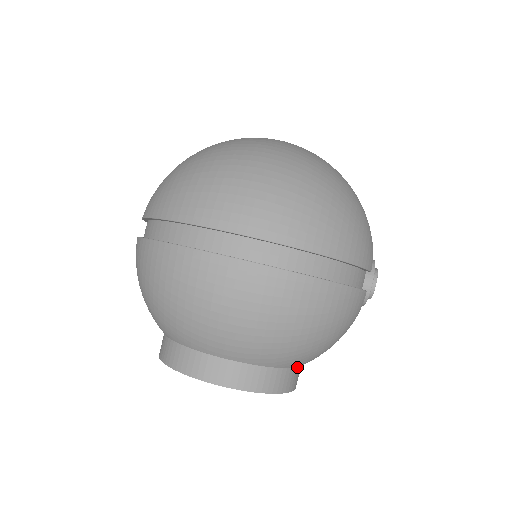
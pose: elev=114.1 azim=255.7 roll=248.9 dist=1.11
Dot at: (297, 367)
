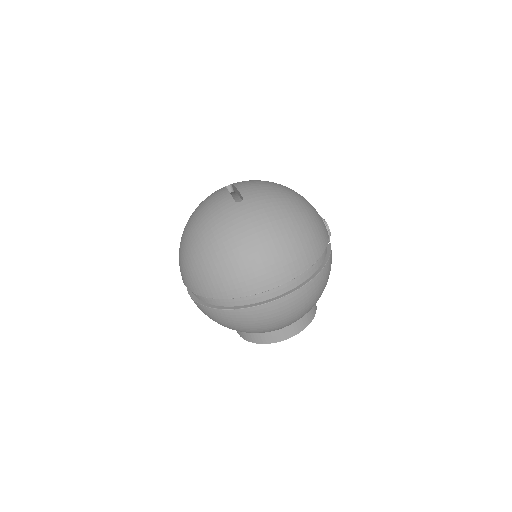
Dot at: occluded
